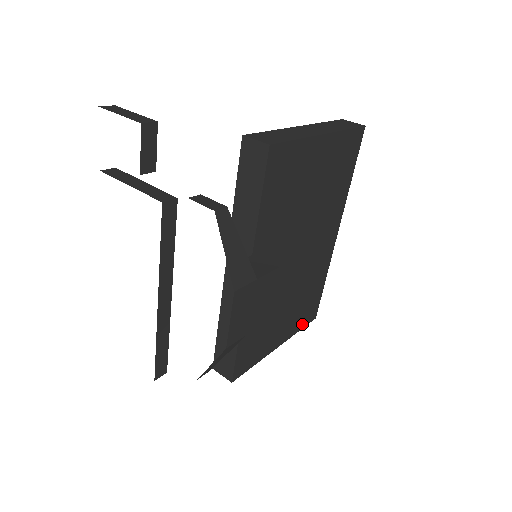
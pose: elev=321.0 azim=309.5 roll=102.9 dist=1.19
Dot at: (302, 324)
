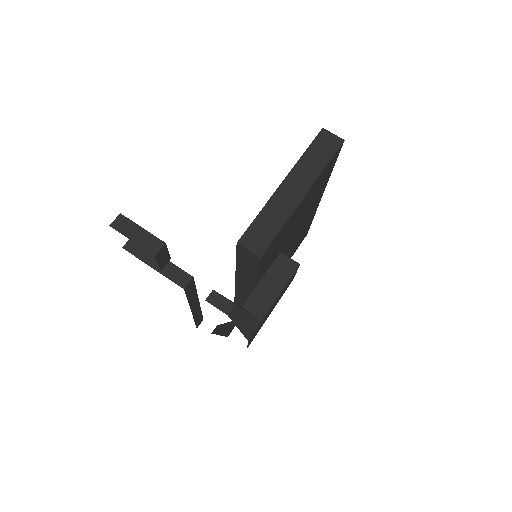
Dot at: (296, 249)
